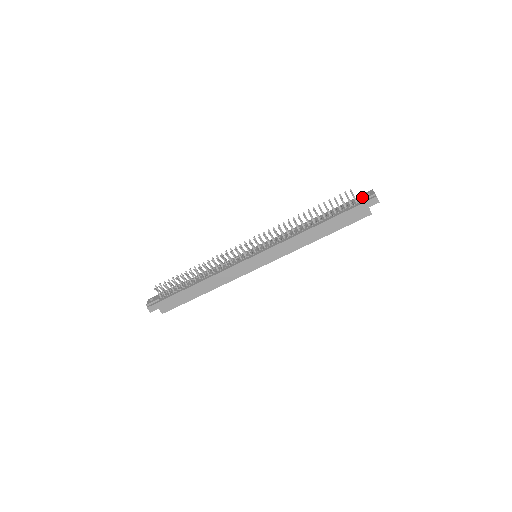
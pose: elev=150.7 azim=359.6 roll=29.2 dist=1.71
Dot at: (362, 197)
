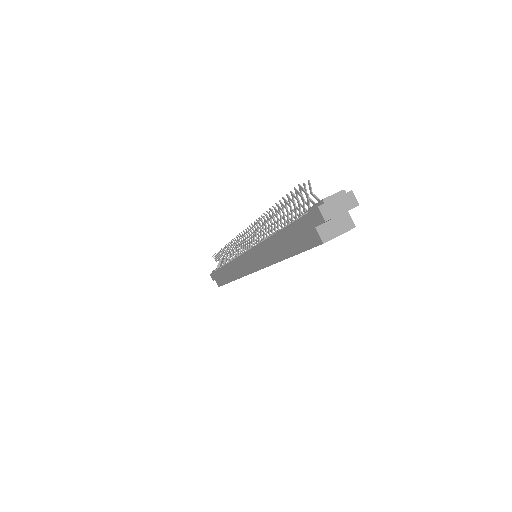
Dot at: occluded
